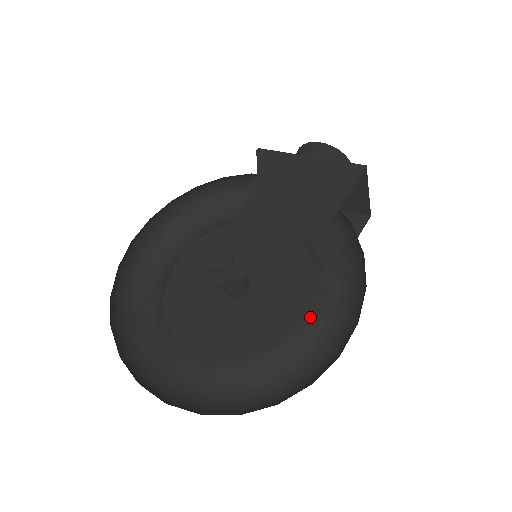
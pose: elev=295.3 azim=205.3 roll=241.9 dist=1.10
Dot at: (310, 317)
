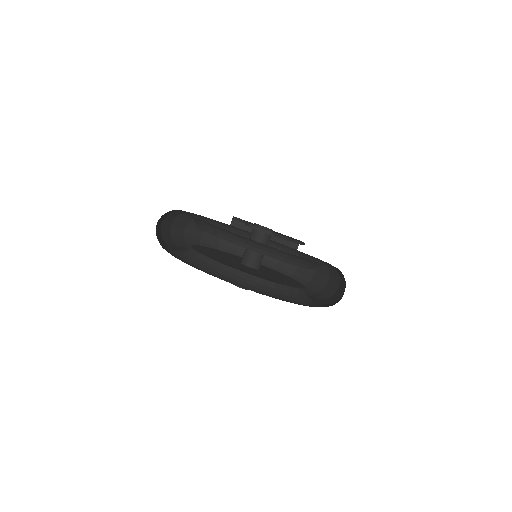
Dot at: occluded
